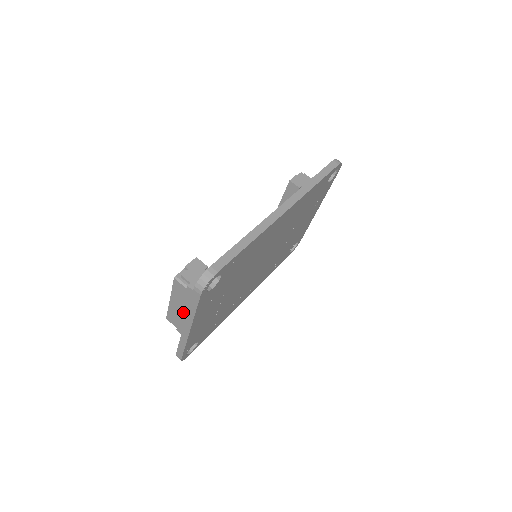
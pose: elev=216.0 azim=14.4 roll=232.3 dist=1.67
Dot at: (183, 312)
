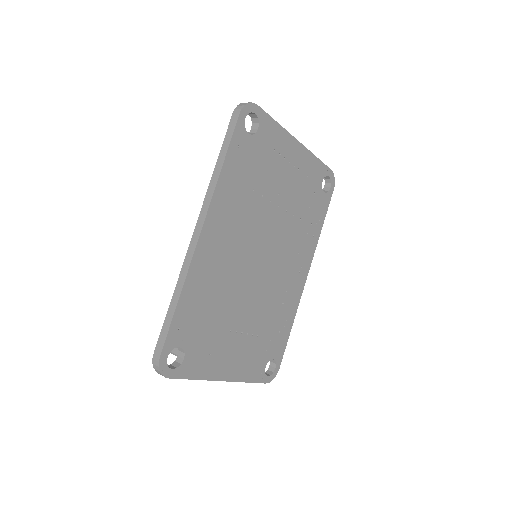
Dot at: occluded
